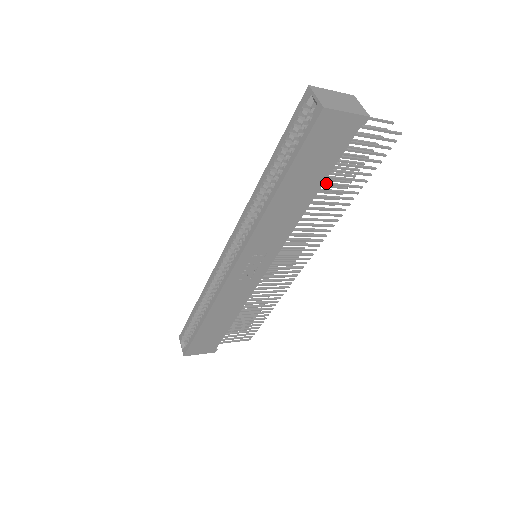
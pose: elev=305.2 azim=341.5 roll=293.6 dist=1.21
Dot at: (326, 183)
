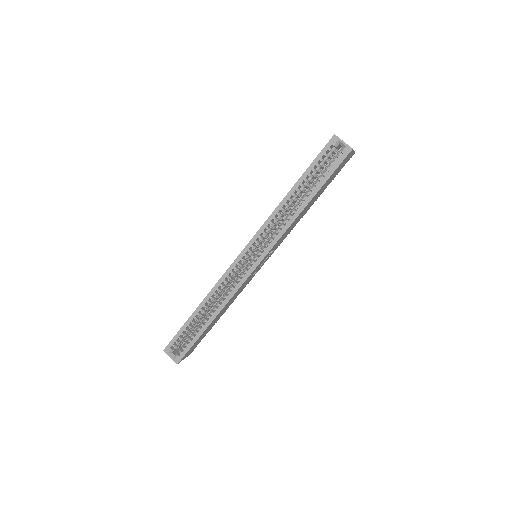
Dot at: occluded
